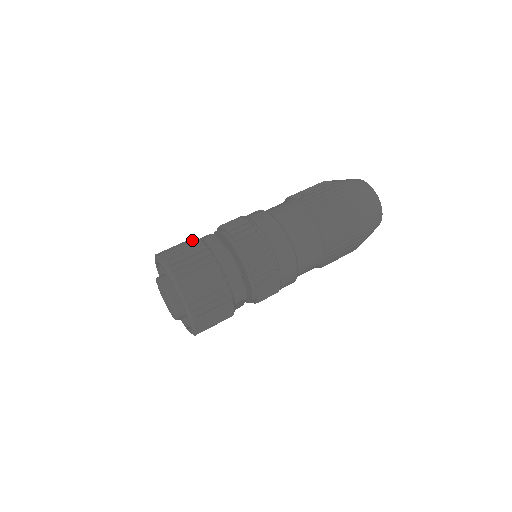
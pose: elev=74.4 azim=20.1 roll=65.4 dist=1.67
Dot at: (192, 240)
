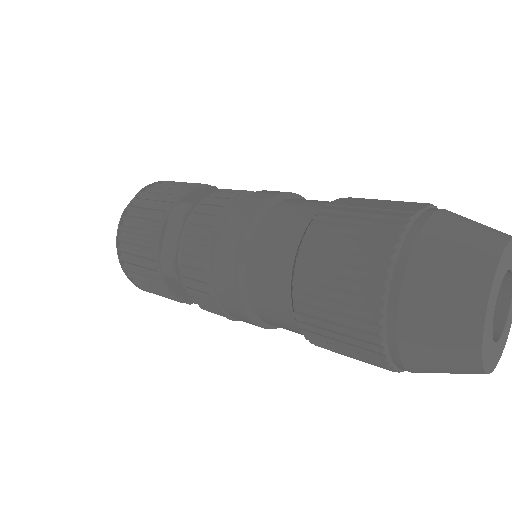
Dot at: (162, 206)
